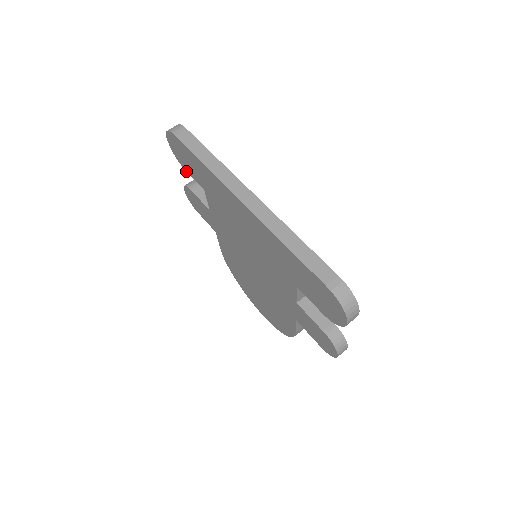
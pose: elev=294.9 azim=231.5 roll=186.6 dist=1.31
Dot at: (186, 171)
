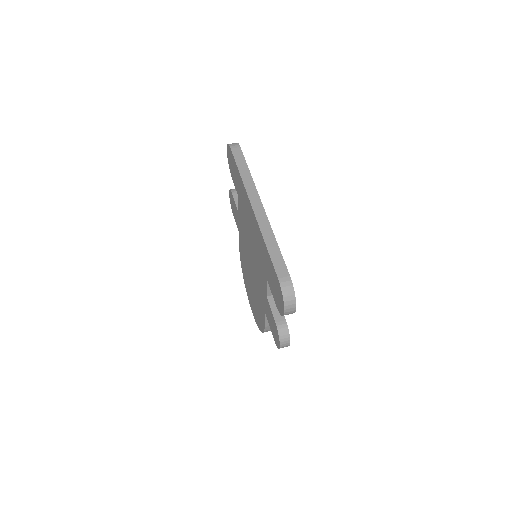
Dot at: (232, 178)
